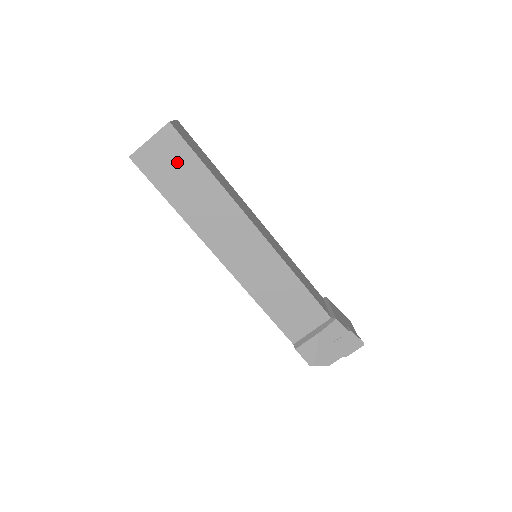
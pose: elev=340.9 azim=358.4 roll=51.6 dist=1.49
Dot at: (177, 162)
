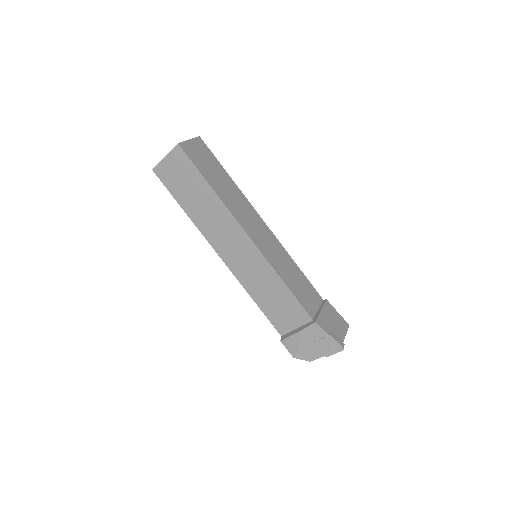
Dot at: (185, 175)
